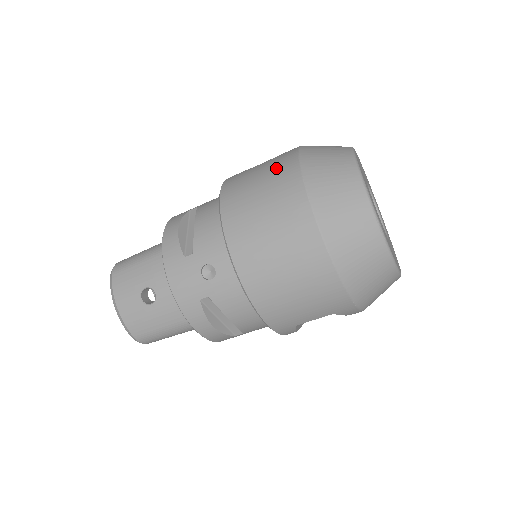
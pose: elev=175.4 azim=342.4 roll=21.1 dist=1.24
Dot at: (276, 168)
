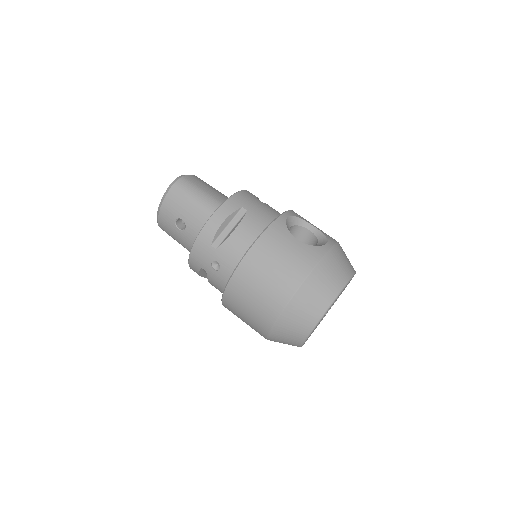
Dot at: (294, 264)
